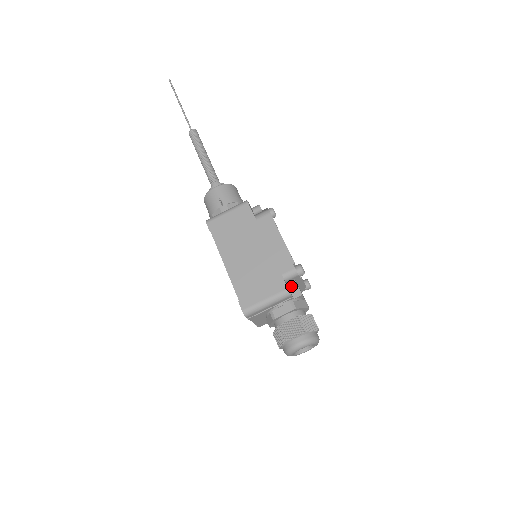
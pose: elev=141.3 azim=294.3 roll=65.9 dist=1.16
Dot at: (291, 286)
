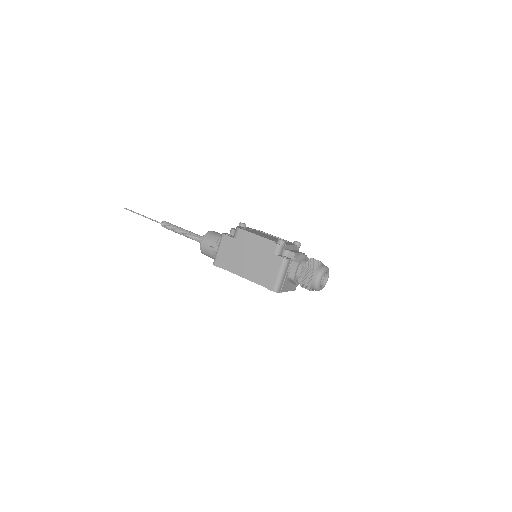
Dot at: (286, 254)
